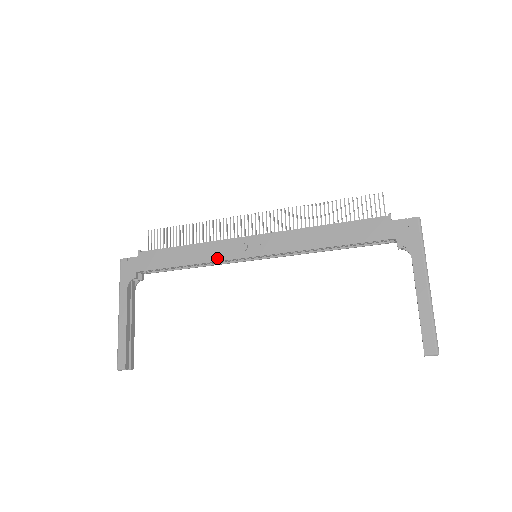
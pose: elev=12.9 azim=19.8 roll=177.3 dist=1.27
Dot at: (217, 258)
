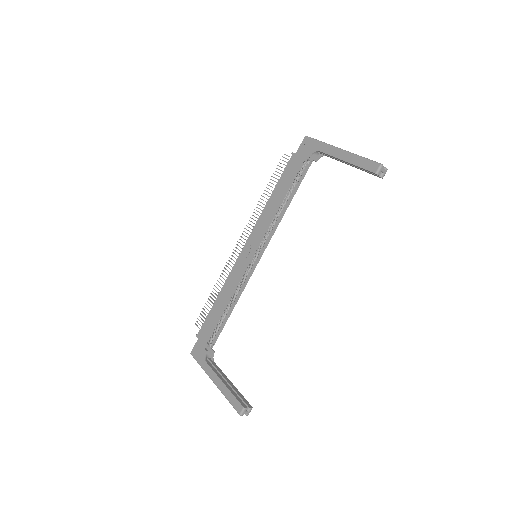
Dot at: (237, 281)
